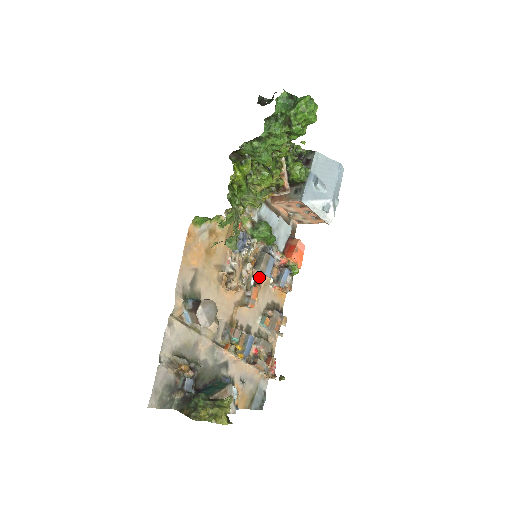
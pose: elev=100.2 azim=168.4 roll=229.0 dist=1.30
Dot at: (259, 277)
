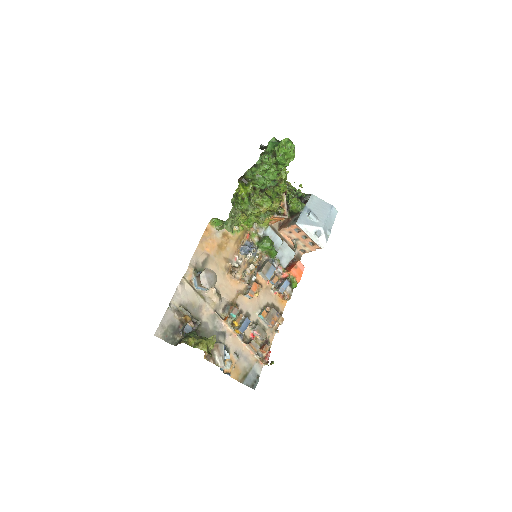
Dot at: (262, 280)
